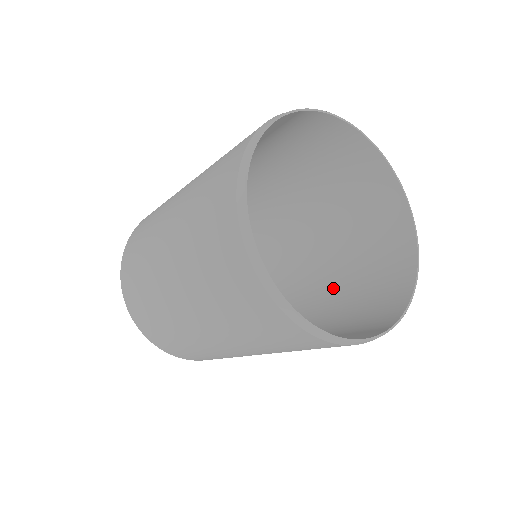
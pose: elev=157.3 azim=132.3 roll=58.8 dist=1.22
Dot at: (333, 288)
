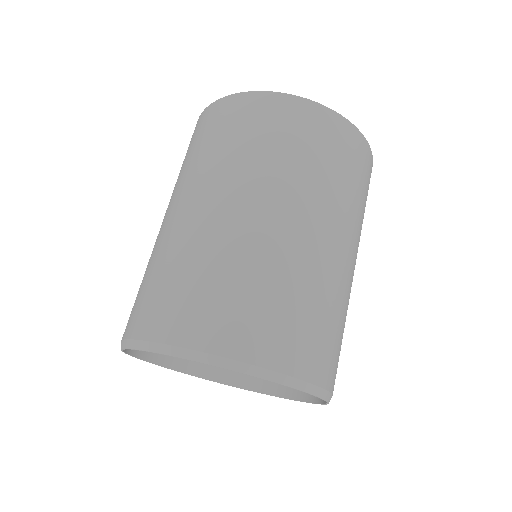
Dot at: occluded
